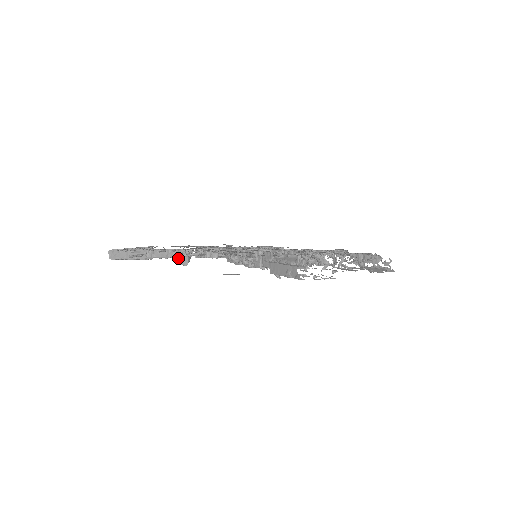
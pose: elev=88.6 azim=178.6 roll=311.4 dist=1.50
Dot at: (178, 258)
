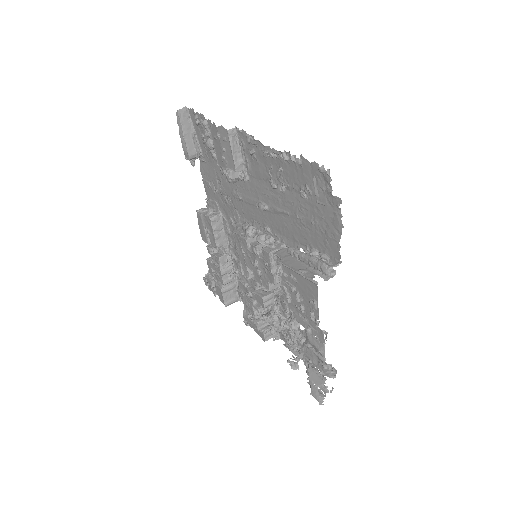
Dot at: (263, 149)
